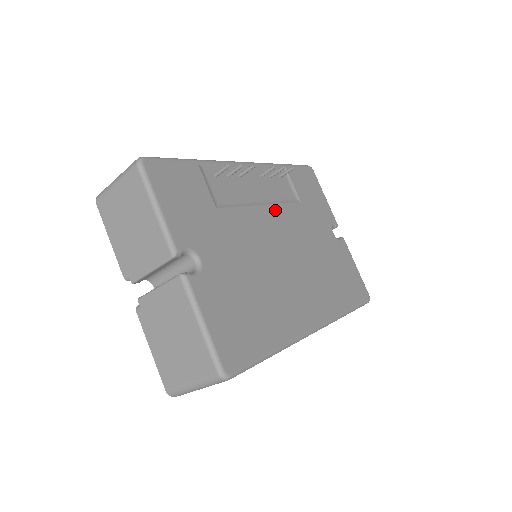
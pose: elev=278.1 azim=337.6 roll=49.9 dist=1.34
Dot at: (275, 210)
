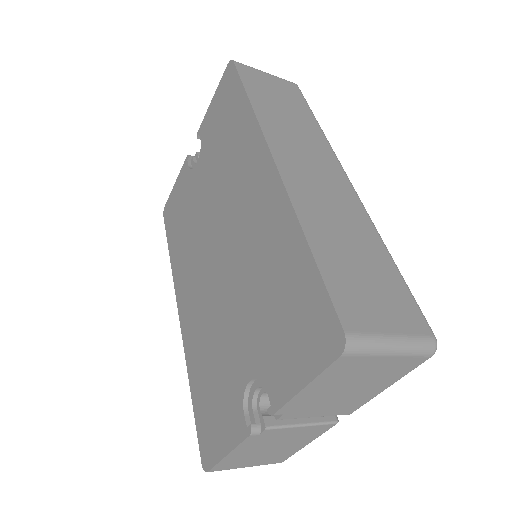
Dot at: occluded
